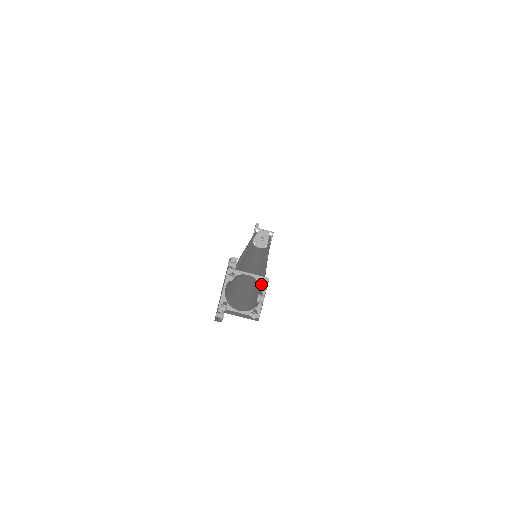
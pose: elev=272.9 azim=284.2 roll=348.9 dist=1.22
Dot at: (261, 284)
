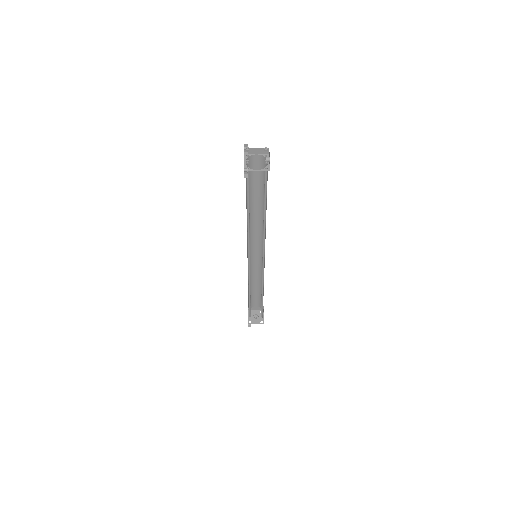
Dot at: (265, 147)
